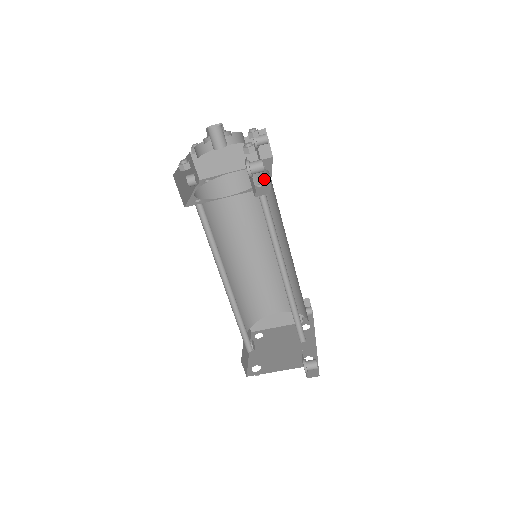
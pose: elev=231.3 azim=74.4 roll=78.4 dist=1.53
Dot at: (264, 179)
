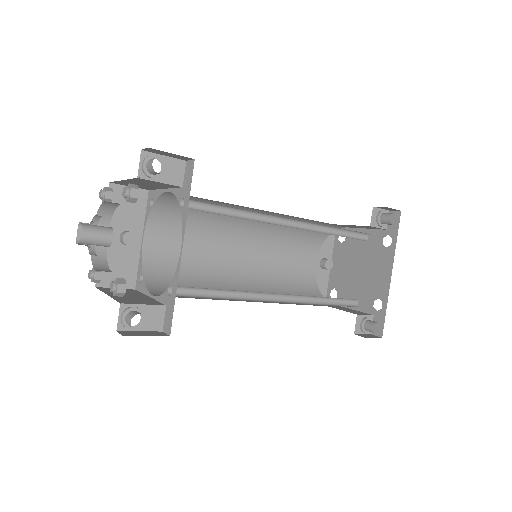
Dot at: occluded
